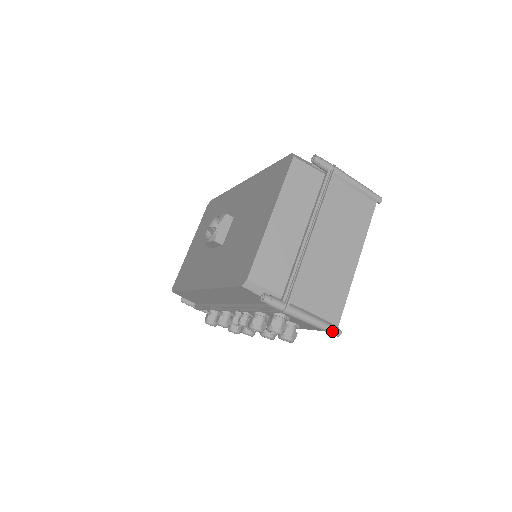
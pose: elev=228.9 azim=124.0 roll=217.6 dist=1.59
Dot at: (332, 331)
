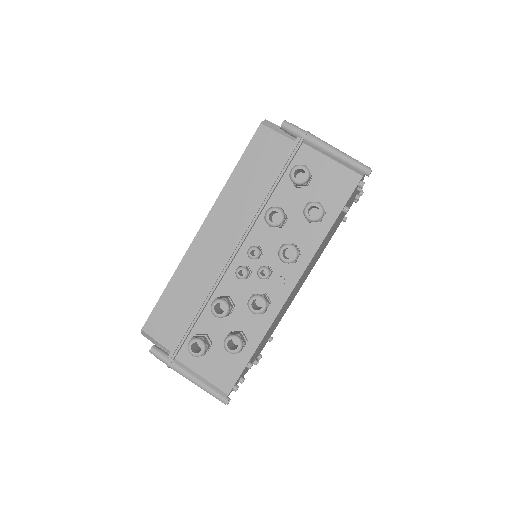
Dot at: (361, 163)
